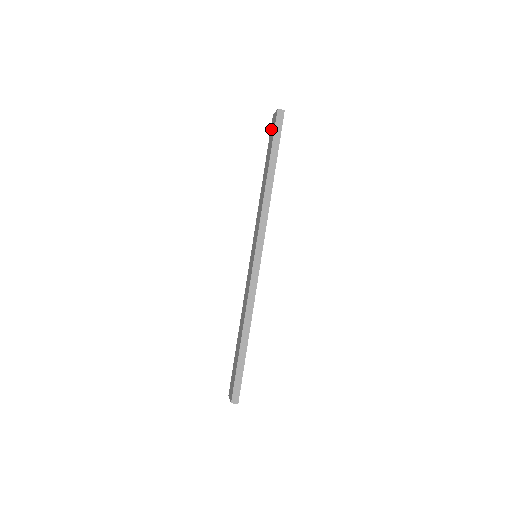
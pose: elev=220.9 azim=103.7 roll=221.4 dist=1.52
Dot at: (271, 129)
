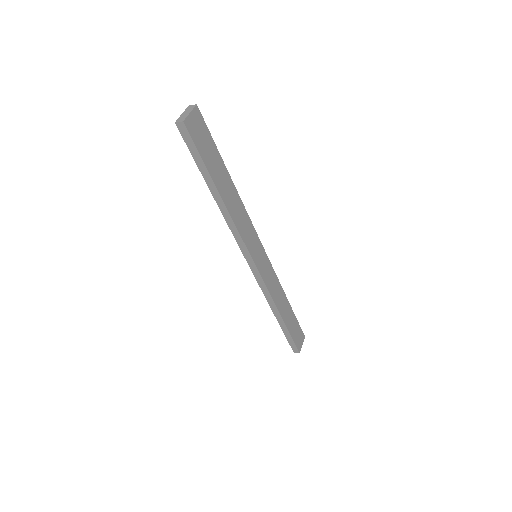
Dot at: occluded
